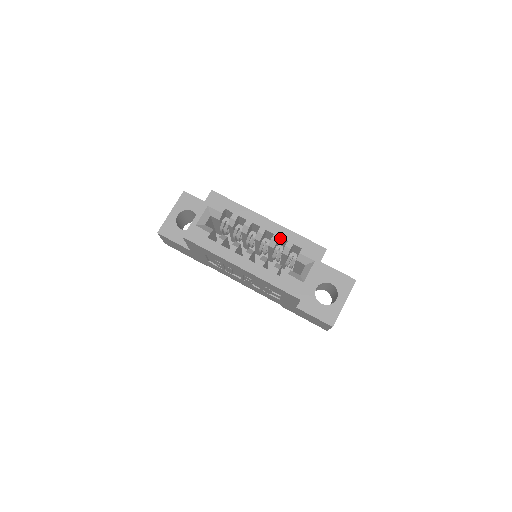
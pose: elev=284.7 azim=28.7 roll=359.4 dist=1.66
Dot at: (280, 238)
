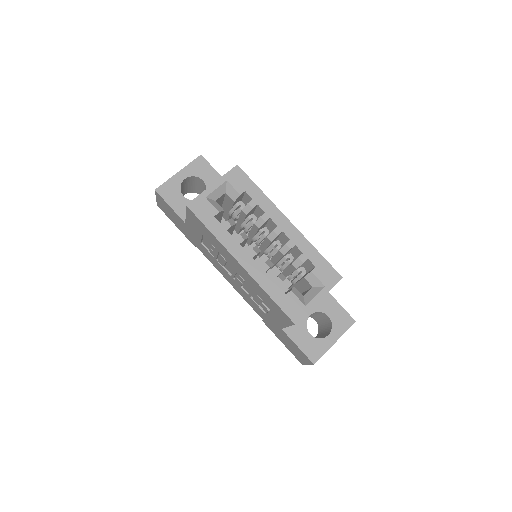
Dot at: (295, 247)
